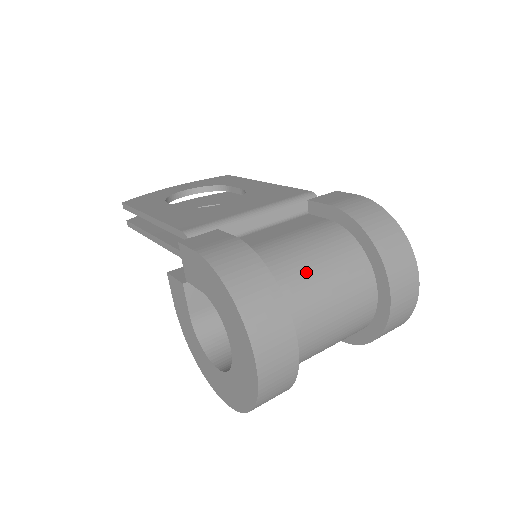
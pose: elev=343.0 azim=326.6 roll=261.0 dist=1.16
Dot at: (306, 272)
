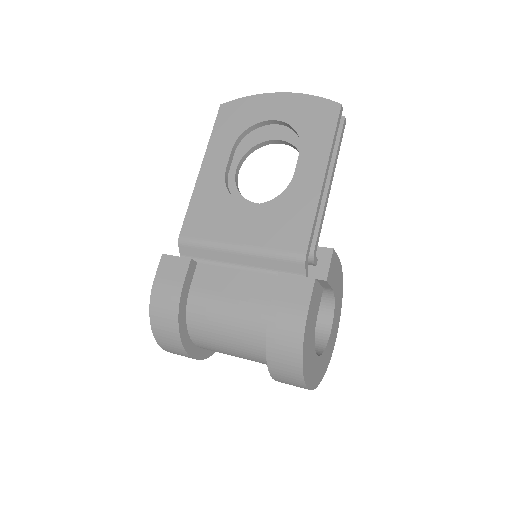
Dot at: (216, 335)
